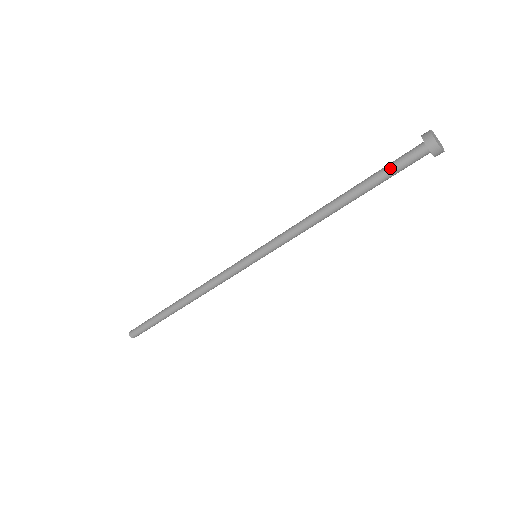
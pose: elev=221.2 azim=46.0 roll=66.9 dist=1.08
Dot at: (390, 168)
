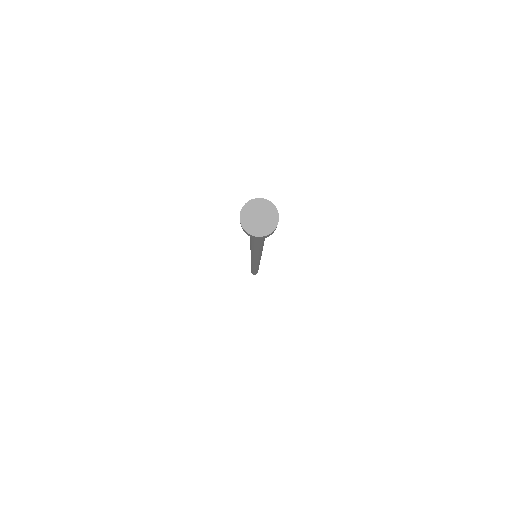
Dot at: occluded
